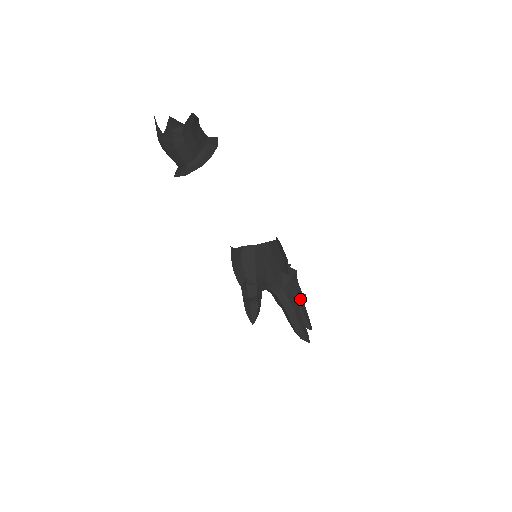
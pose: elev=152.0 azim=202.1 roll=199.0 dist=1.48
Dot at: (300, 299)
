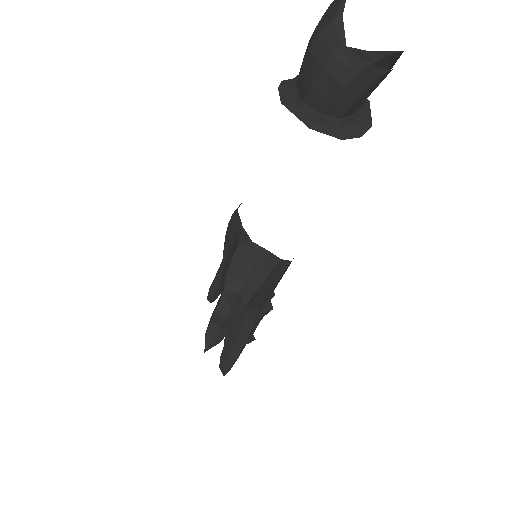
Dot at: occluded
